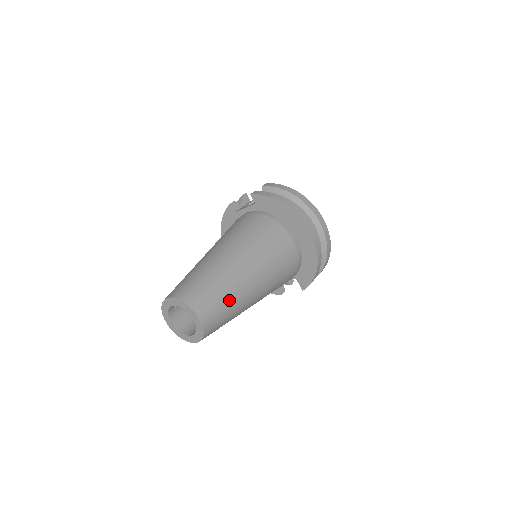
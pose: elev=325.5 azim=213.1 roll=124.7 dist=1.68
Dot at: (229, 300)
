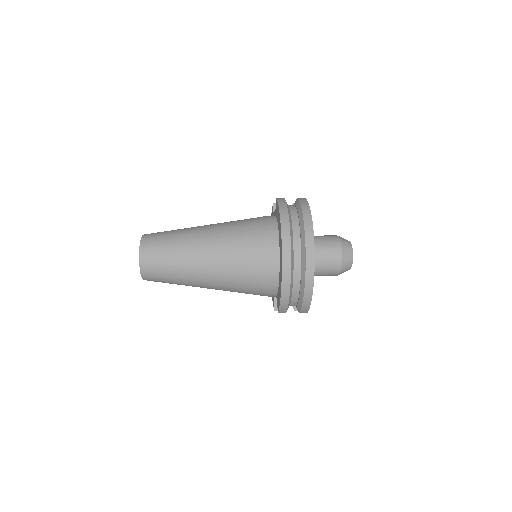
Dot at: (173, 261)
